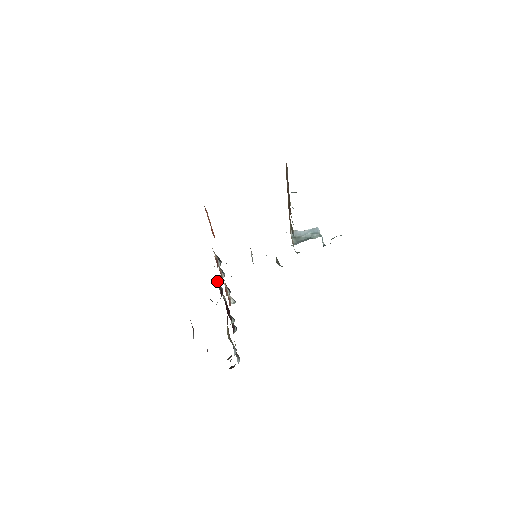
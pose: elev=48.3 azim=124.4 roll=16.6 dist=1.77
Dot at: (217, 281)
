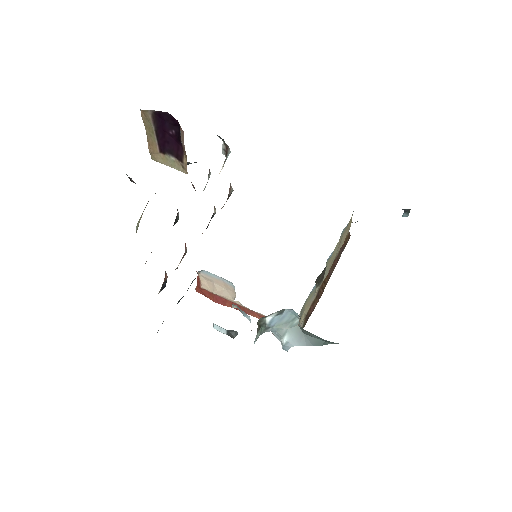
Dot at: occluded
